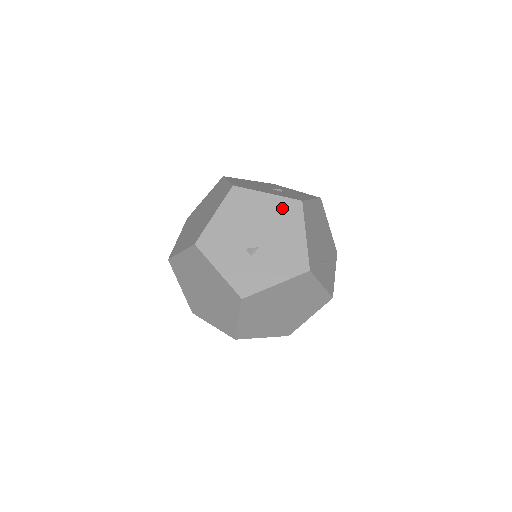
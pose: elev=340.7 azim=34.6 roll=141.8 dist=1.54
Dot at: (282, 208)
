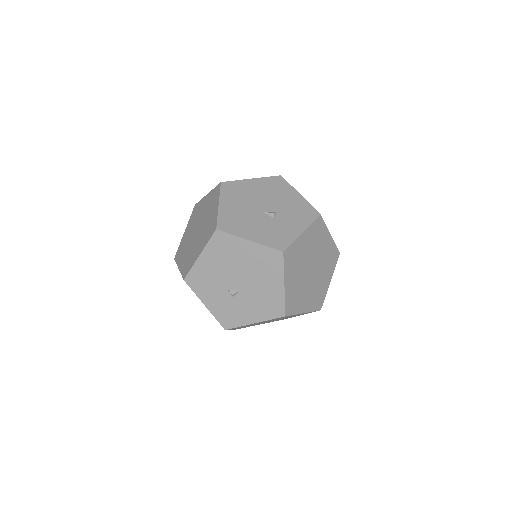
Dot at: (263, 257)
